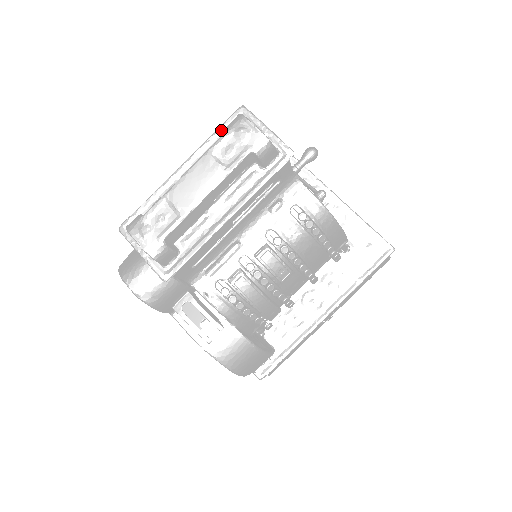
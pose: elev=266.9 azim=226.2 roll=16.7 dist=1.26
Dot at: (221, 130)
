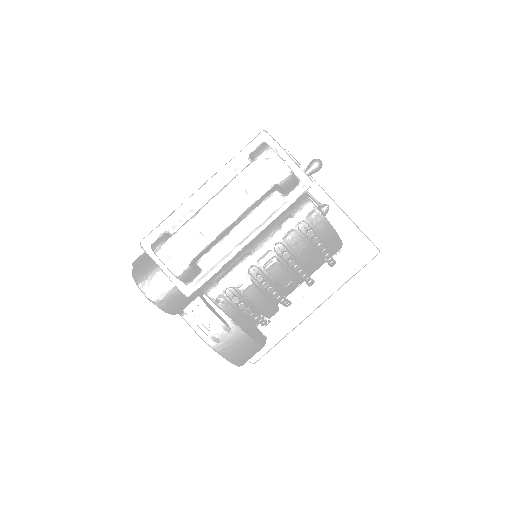
Dot at: (243, 153)
